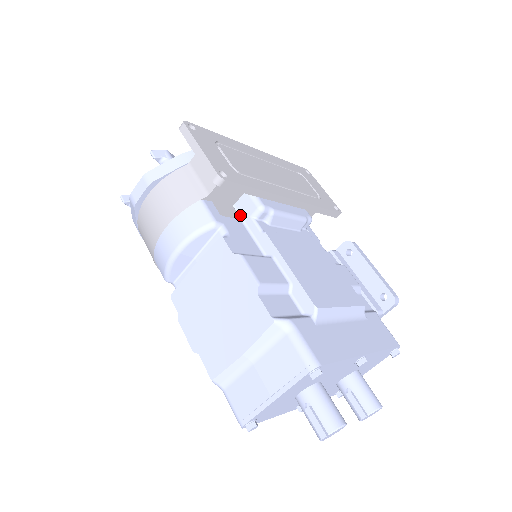
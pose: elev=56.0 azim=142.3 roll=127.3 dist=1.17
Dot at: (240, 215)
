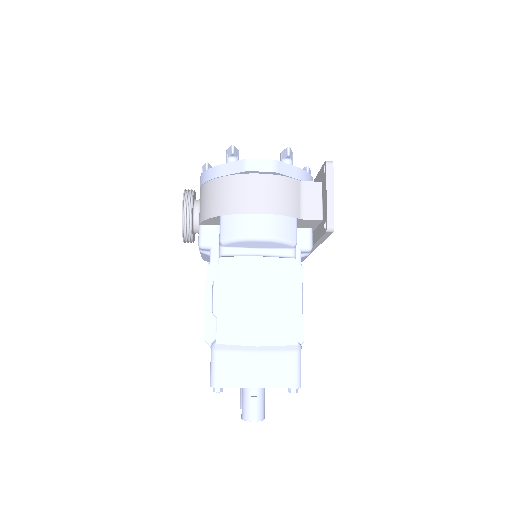
Dot at: occluded
